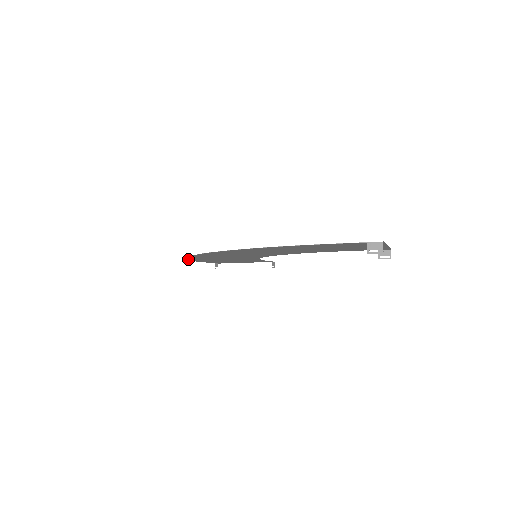
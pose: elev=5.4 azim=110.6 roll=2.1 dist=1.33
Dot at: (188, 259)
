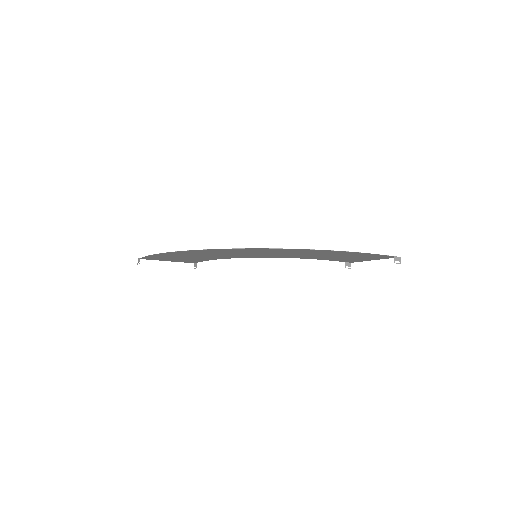
Dot at: (182, 251)
